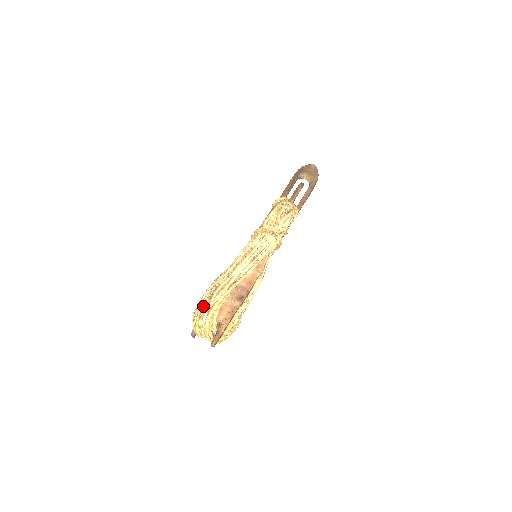
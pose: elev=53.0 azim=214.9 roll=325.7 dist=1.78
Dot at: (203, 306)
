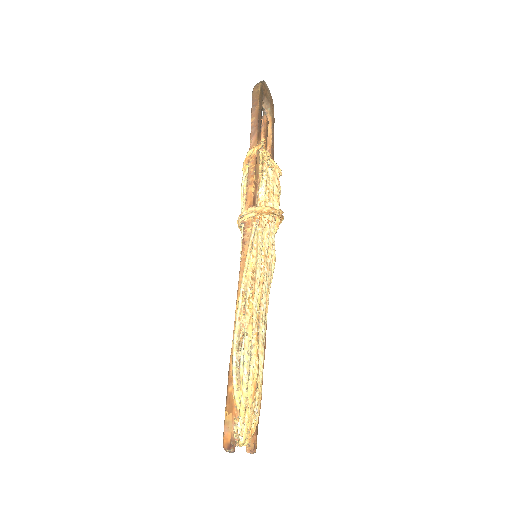
Dot at: (254, 389)
